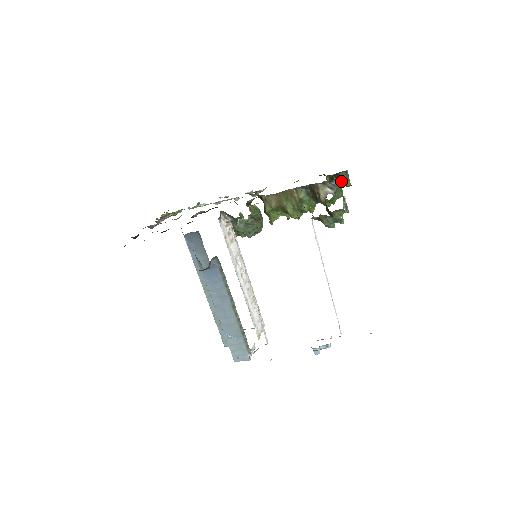
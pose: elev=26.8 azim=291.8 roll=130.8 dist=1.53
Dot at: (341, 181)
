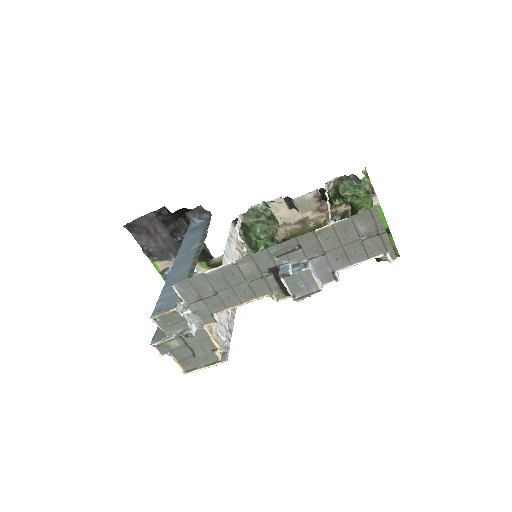
Dot at: occluded
